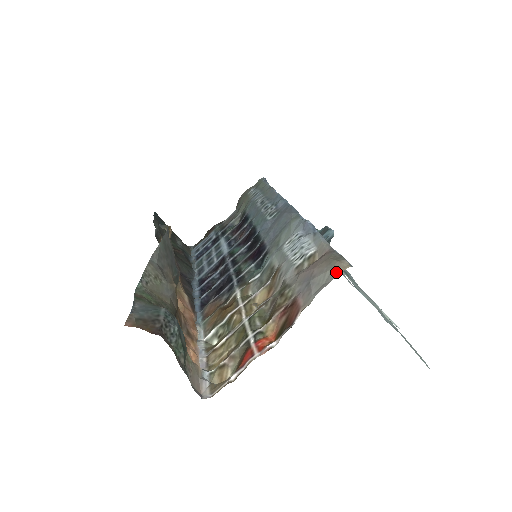
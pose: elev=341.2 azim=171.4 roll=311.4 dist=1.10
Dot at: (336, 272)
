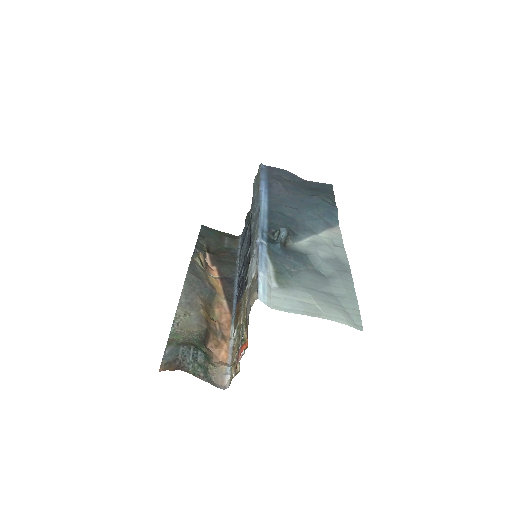
Dot at: (251, 304)
